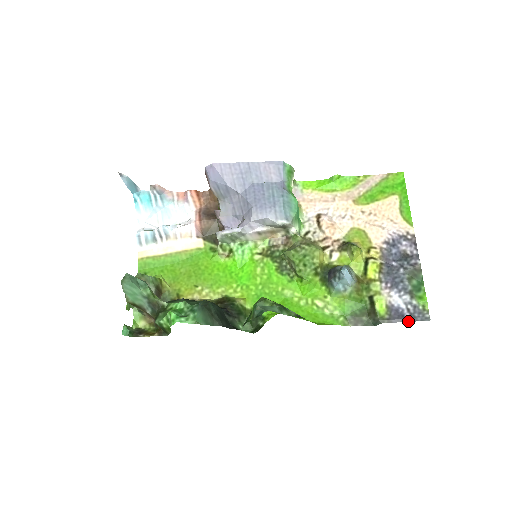
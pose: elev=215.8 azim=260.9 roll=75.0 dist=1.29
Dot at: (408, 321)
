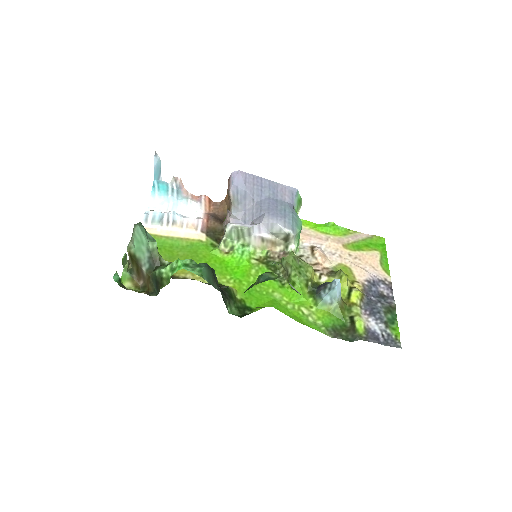
Dot at: (382, 344)
